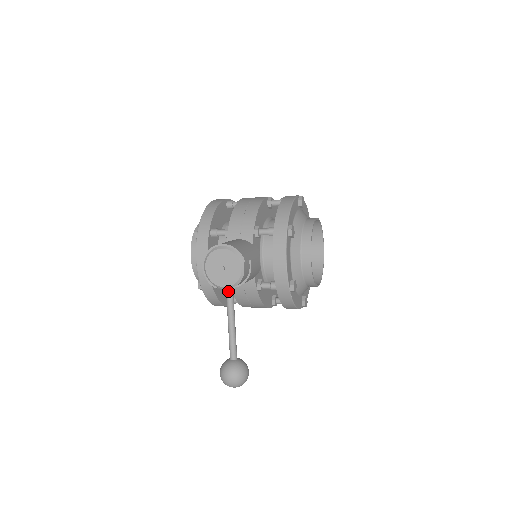
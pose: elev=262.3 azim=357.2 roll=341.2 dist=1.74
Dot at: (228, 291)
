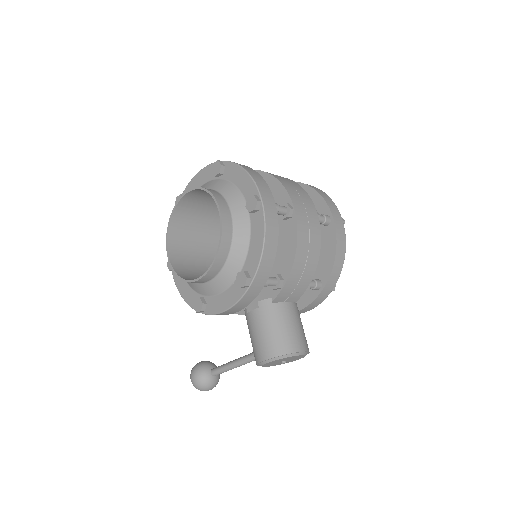
Dot at: occluded
